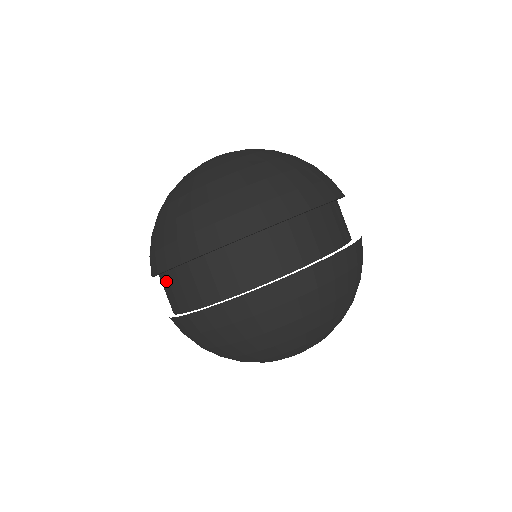
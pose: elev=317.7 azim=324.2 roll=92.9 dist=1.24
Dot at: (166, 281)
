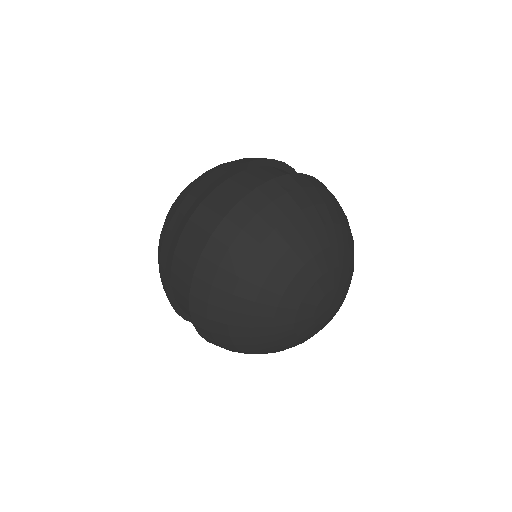
Dot at: (243, 176)
